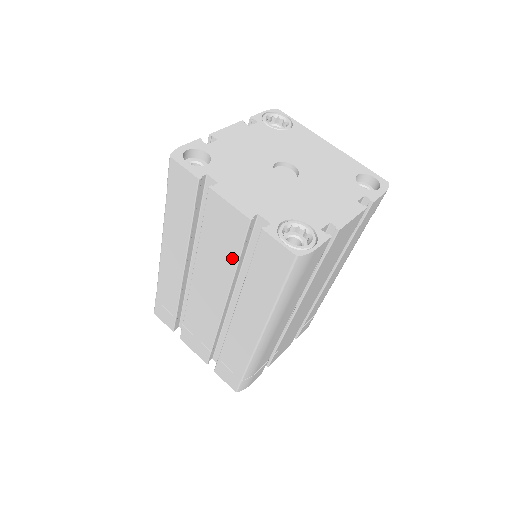
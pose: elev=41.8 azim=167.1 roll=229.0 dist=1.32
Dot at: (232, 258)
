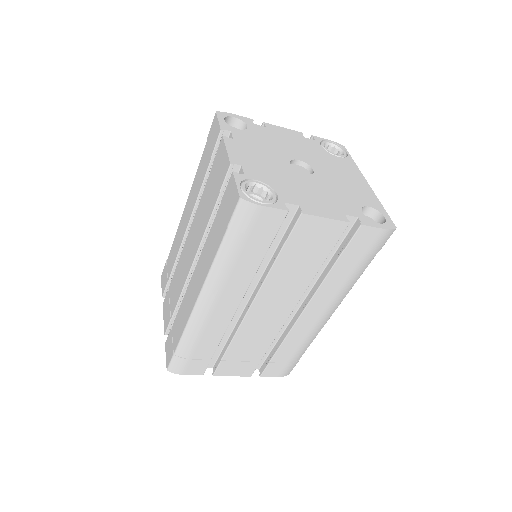
Dot at: (211, 207)
